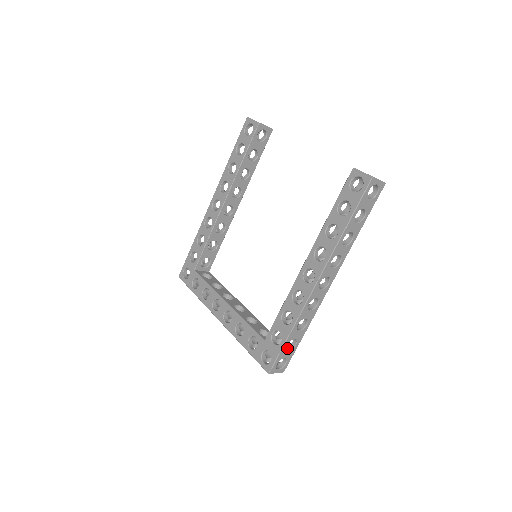
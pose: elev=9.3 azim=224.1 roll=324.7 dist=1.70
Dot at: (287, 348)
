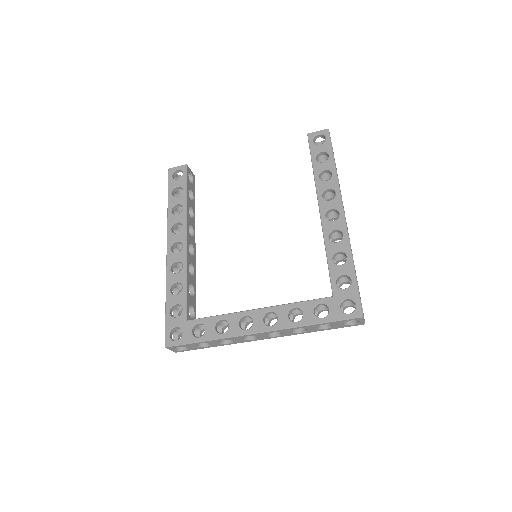
Dot at: occluded
